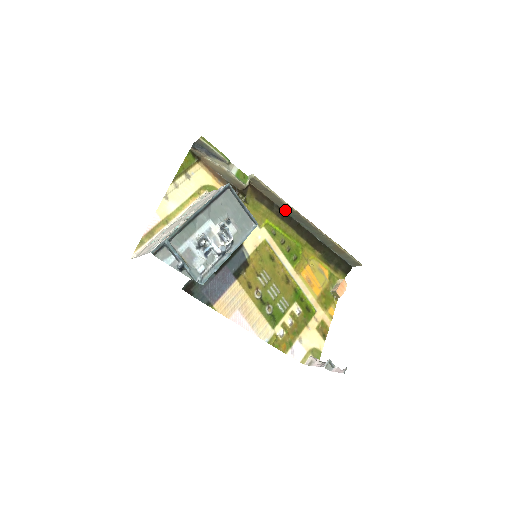
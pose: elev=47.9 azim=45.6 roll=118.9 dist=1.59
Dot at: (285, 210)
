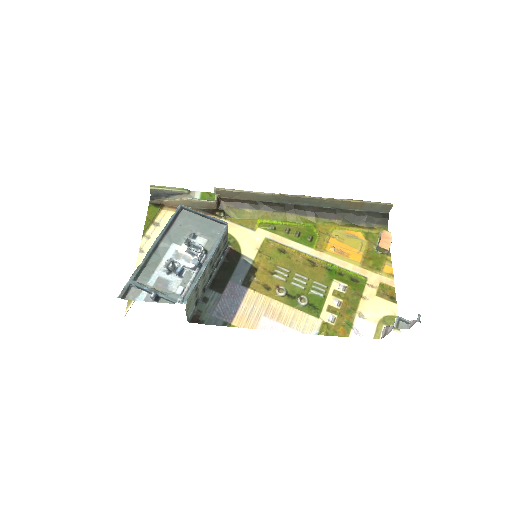
Dot at: (271, 201)
